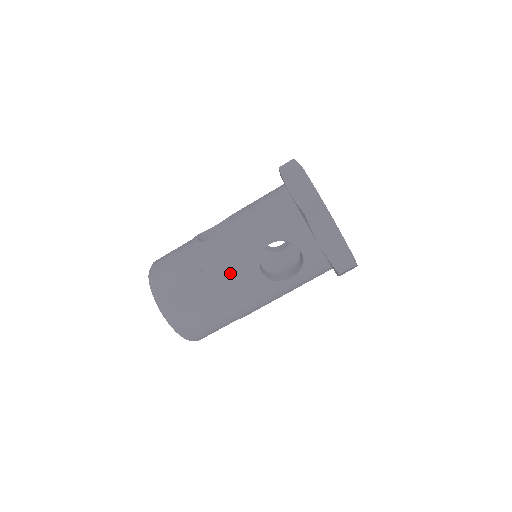
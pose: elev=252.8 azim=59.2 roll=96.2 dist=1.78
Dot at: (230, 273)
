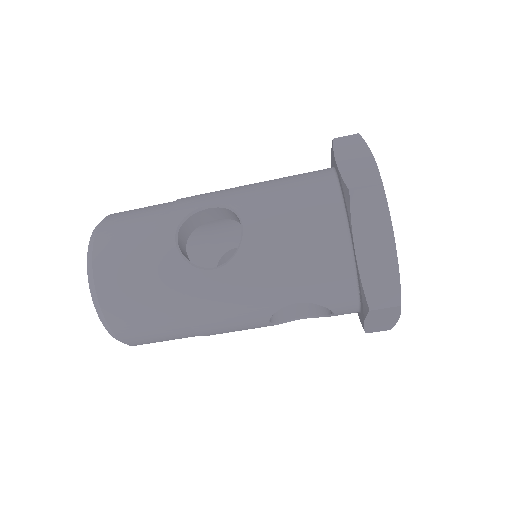
Dot at: (226, 321)
